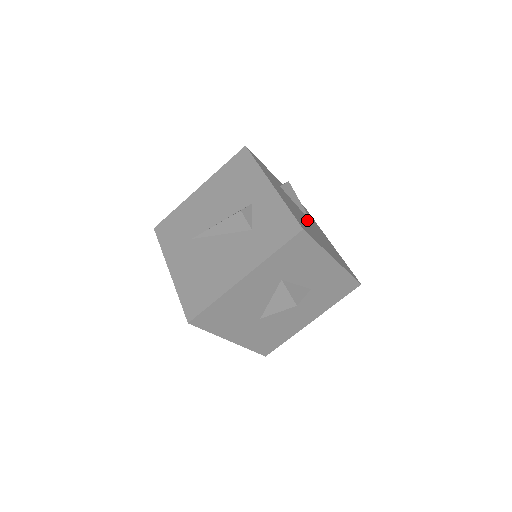
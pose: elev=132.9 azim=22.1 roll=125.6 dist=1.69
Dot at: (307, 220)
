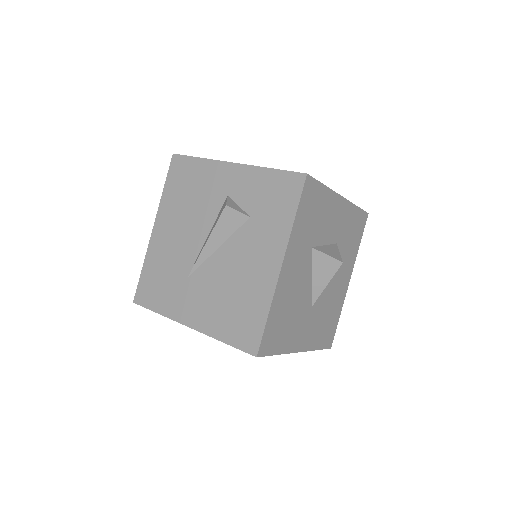
Dot at: occluded
